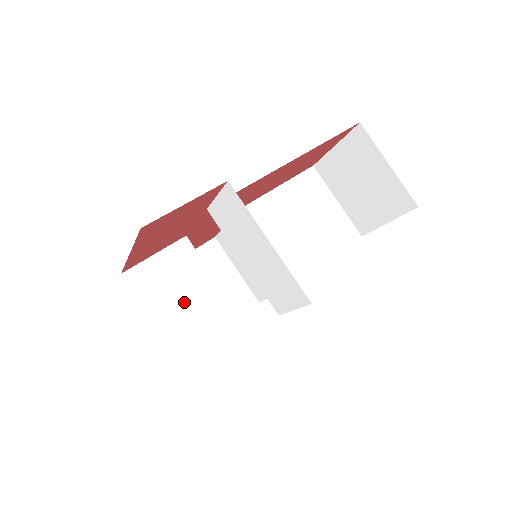
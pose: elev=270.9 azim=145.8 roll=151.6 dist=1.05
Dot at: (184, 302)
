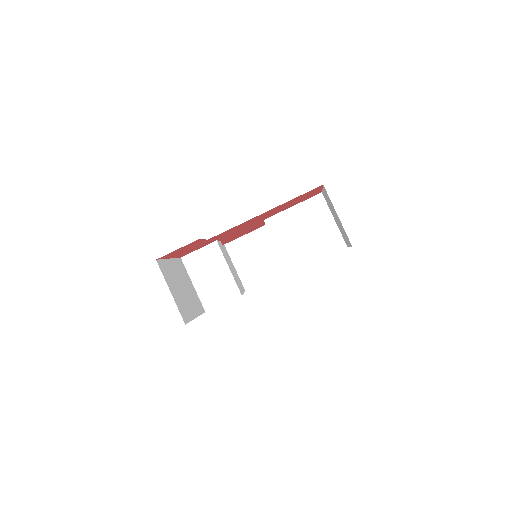
Dot at: (209, 277)
